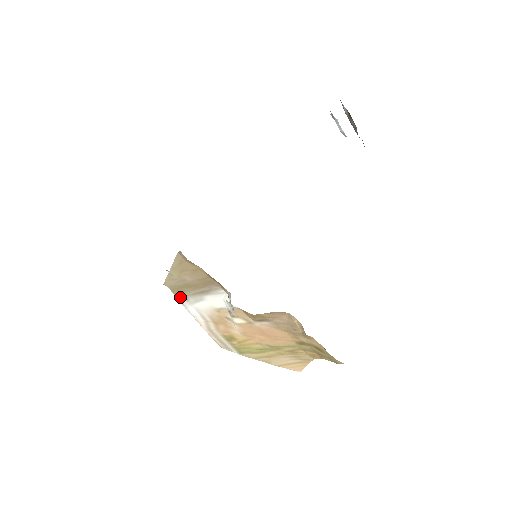
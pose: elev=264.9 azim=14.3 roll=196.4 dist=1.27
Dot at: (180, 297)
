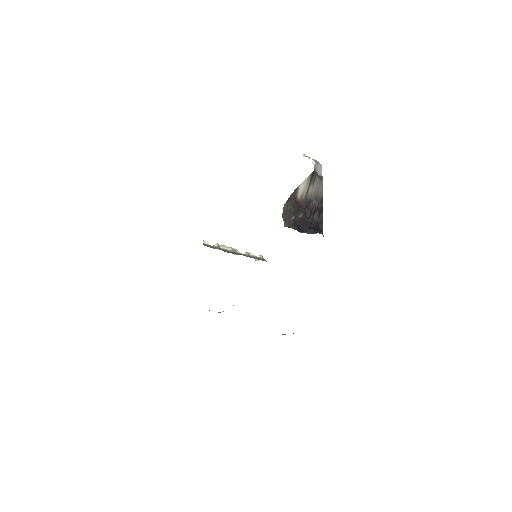
Dot at: occluded
